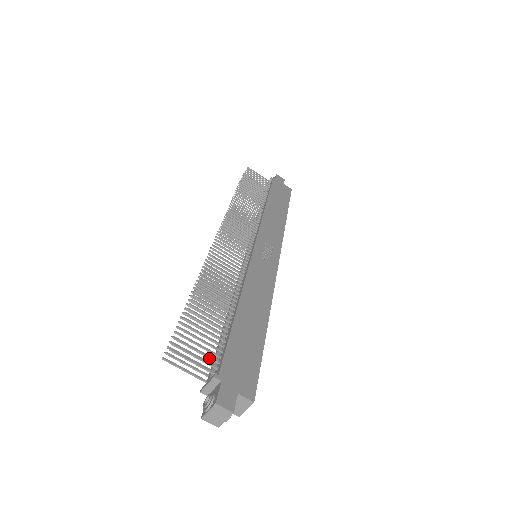
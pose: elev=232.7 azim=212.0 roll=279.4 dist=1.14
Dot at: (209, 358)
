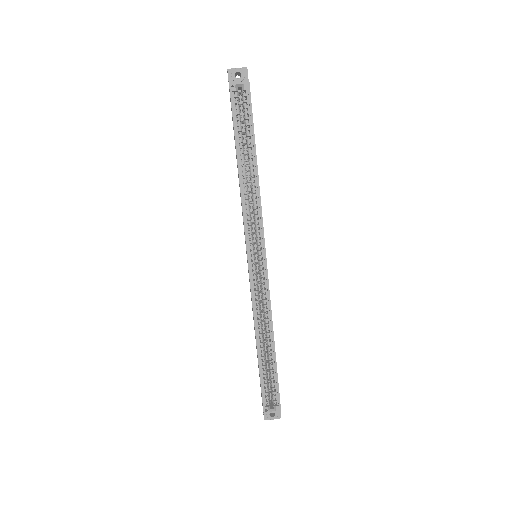
Dot at: occluded
